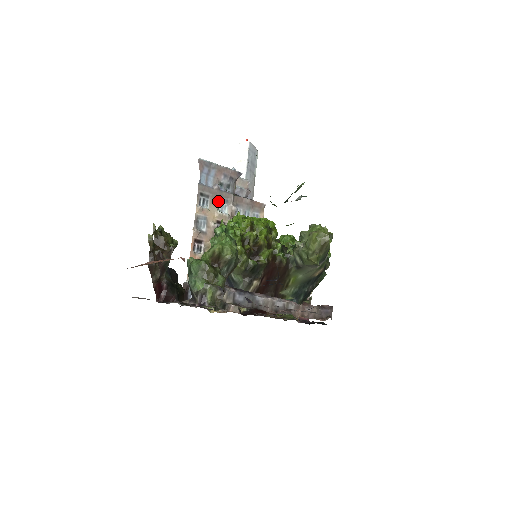
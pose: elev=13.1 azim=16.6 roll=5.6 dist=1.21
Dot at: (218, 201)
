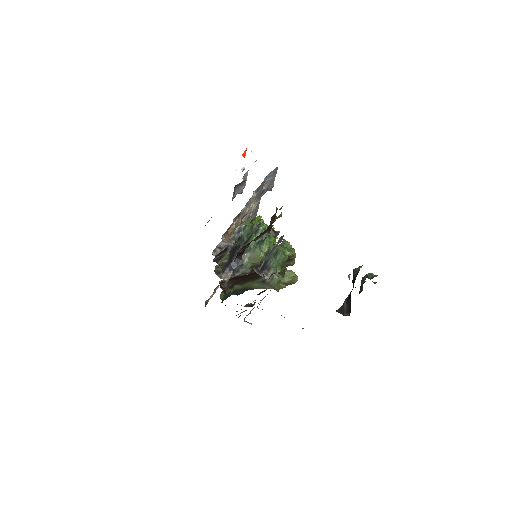
Dot at: (257, 197)
